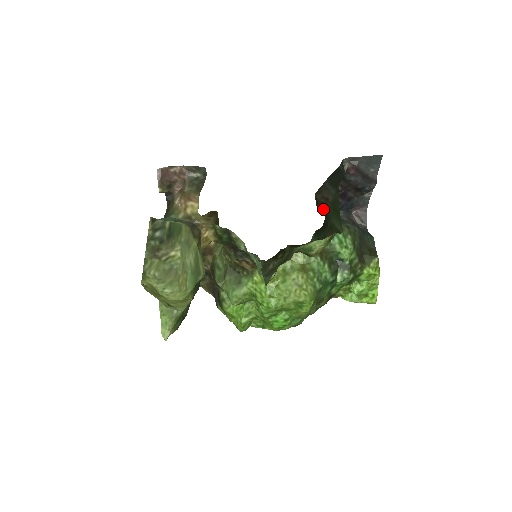
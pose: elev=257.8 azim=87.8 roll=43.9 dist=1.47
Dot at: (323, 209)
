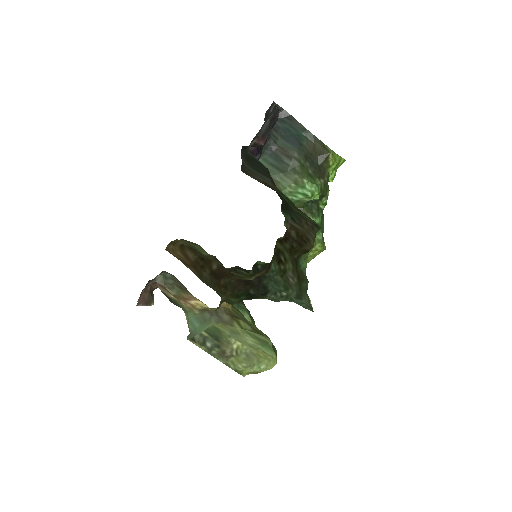
Dot at: occluded
